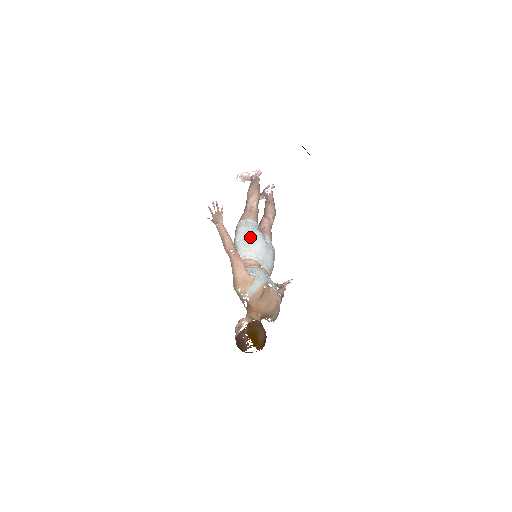
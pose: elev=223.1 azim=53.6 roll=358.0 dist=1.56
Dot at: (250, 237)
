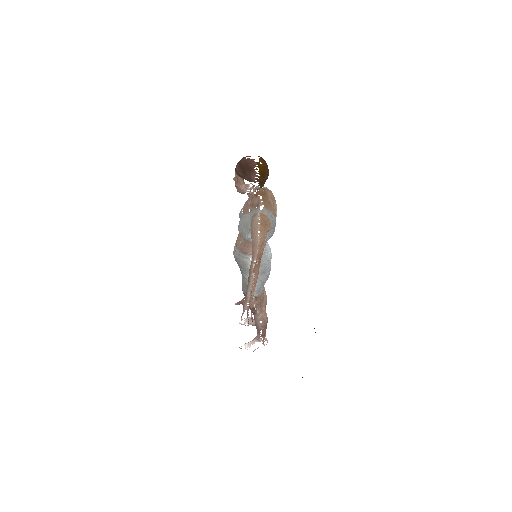
Dot at: occluded
